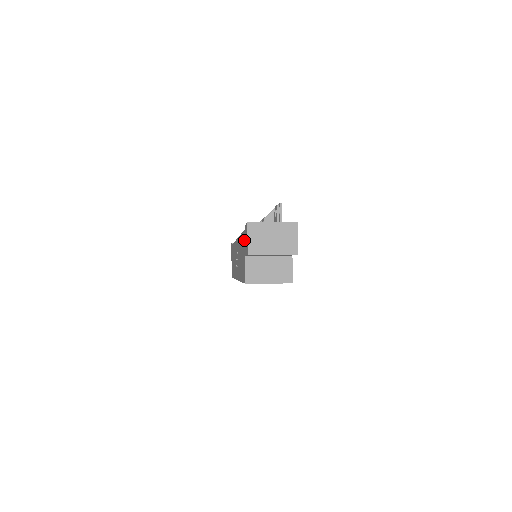
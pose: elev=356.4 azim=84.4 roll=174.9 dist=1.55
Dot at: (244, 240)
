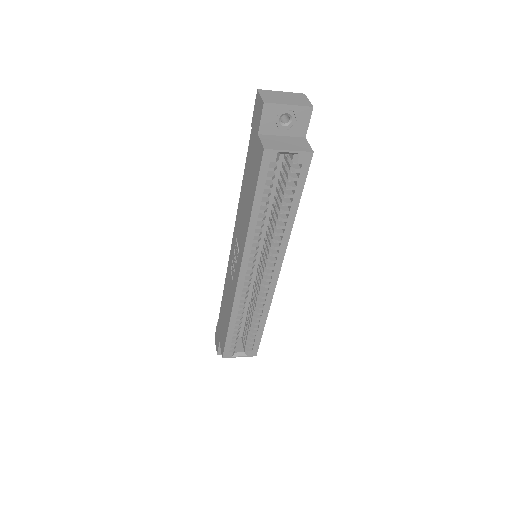
Dot at: (253, 134)
